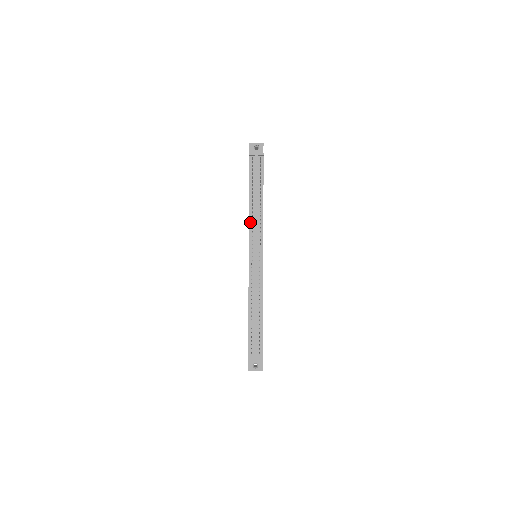
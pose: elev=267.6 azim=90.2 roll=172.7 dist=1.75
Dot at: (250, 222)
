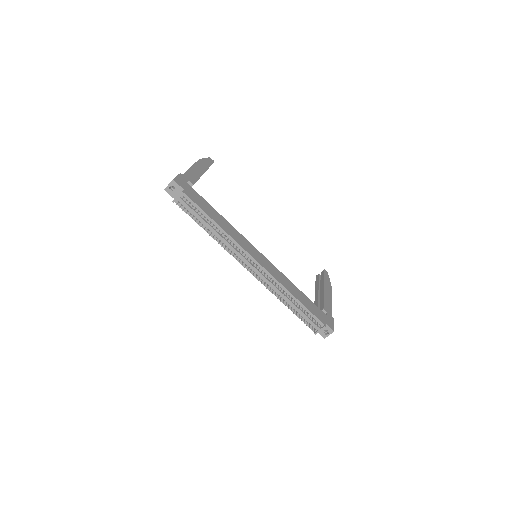
Dot at: (226, 249)
